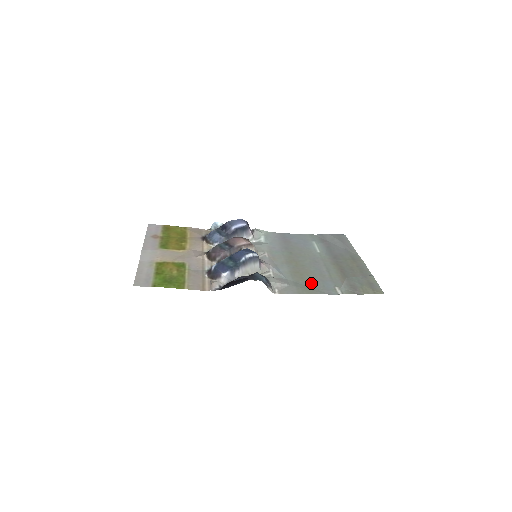
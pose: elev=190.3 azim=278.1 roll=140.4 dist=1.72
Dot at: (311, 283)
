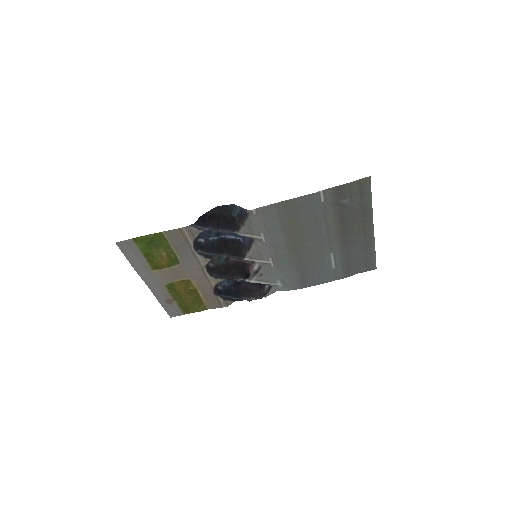
Dot at: (298, 214)
